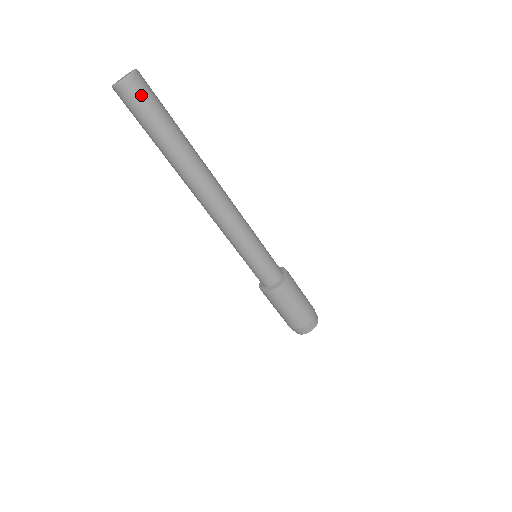
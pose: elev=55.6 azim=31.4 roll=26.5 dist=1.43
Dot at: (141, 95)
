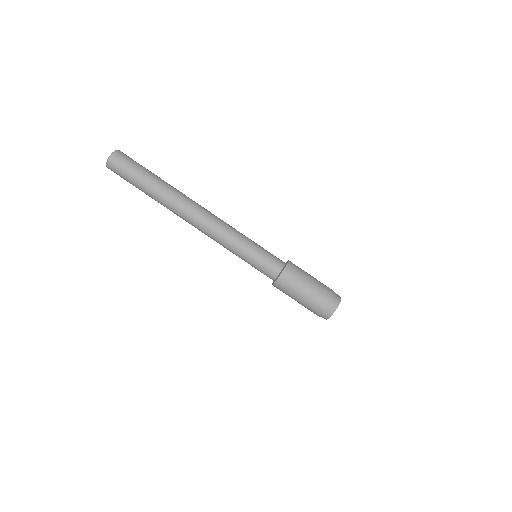
Dot at: (128, 158)
